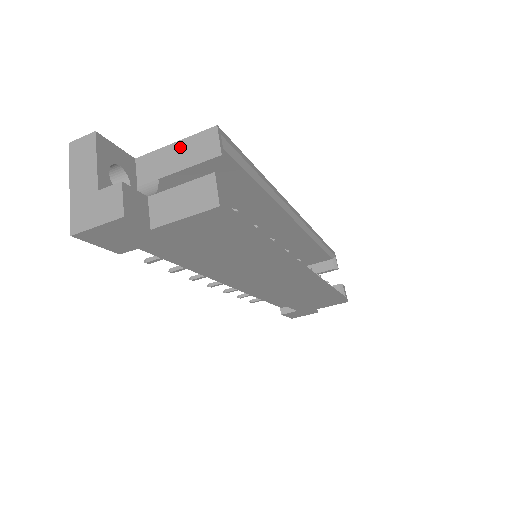
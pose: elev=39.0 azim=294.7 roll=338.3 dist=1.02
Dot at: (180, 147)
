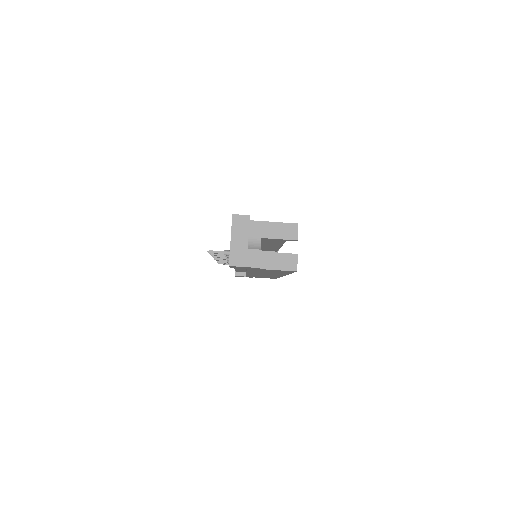
Dot at: (277, 226)
